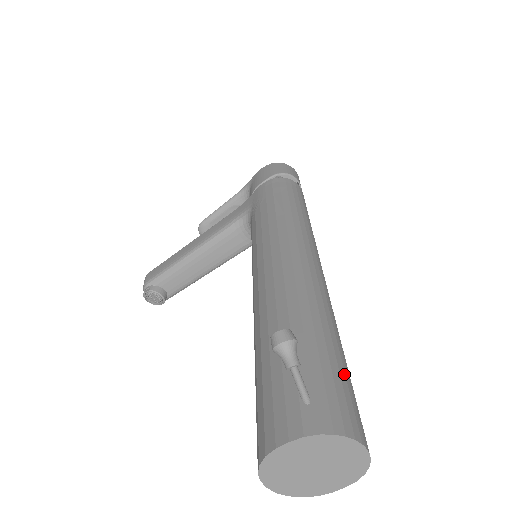
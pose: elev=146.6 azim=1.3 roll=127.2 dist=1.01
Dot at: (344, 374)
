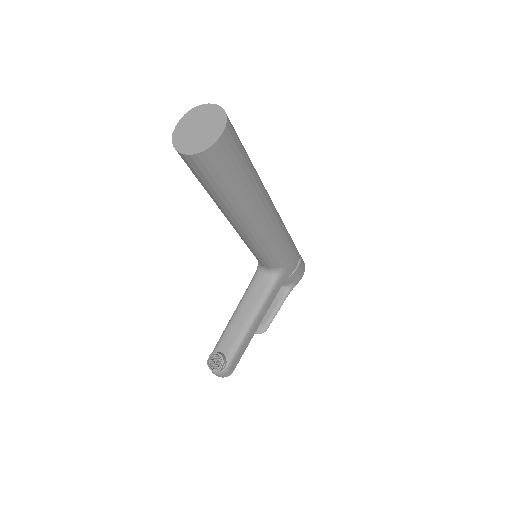
Dot at: occluded
